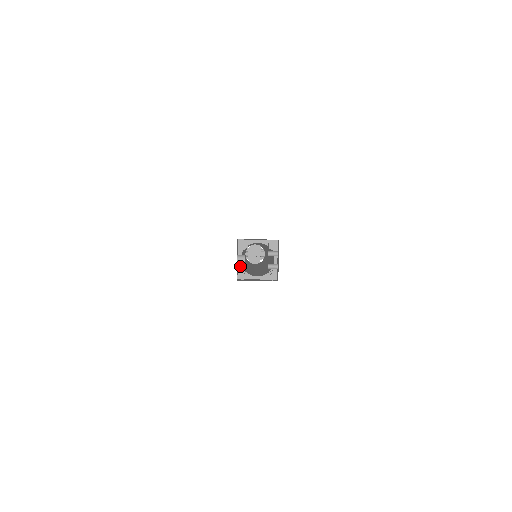
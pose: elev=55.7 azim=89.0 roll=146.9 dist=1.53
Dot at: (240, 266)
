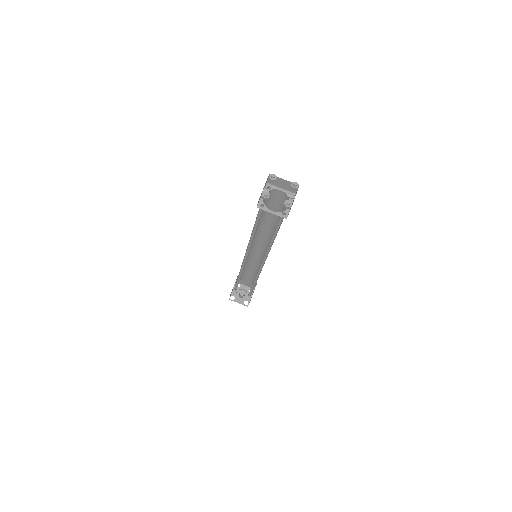
Dot at: (262, 200)
